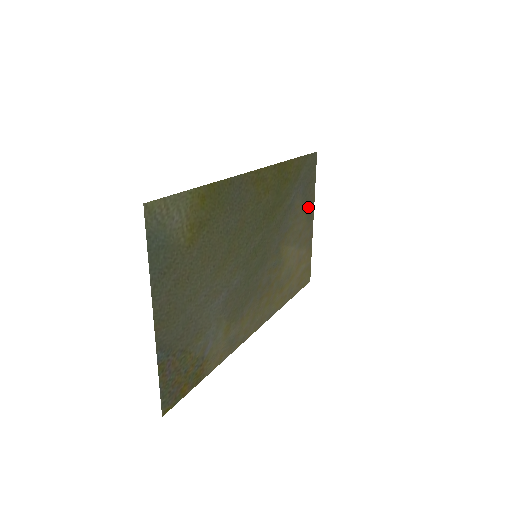
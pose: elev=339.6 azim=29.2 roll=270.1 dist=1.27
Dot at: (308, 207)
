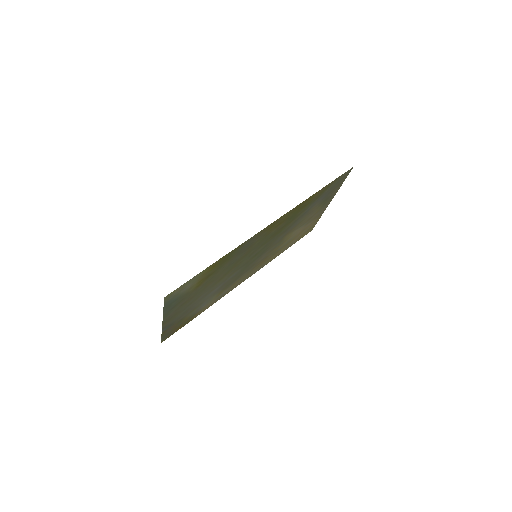
Dot at: (327, 200)
